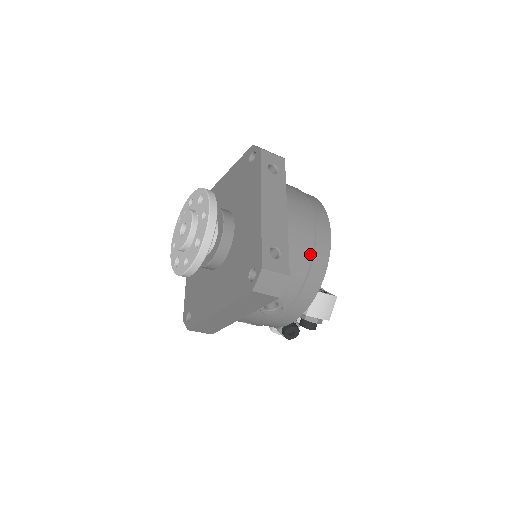
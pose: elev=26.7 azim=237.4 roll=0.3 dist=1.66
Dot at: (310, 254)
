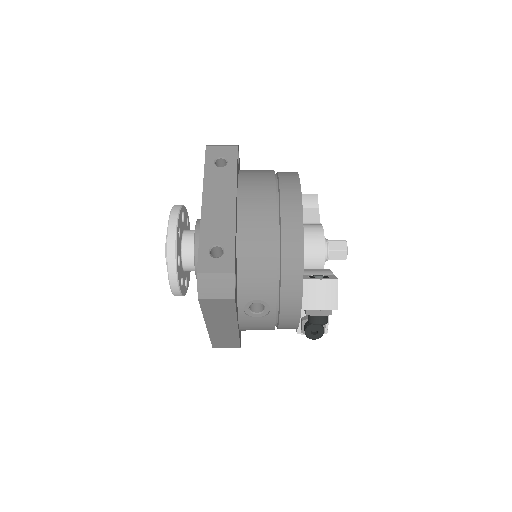
Dot at: (274, 240)
